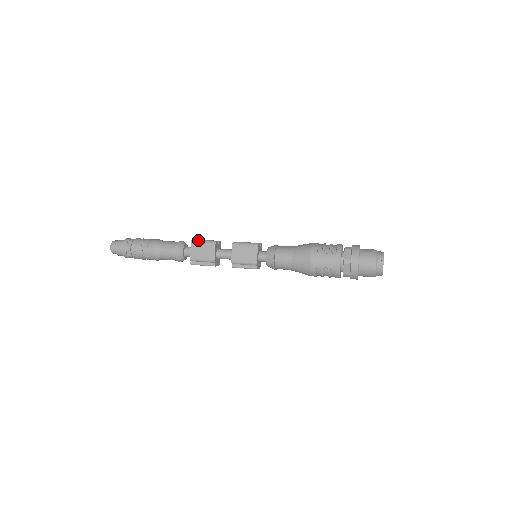
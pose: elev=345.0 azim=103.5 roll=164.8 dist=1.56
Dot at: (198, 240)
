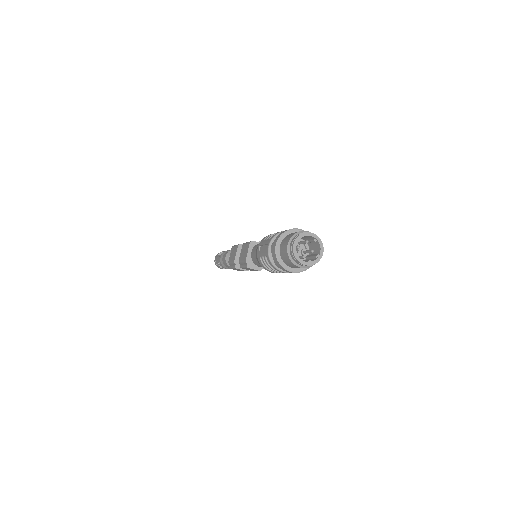
Dot at: (235, 245)
